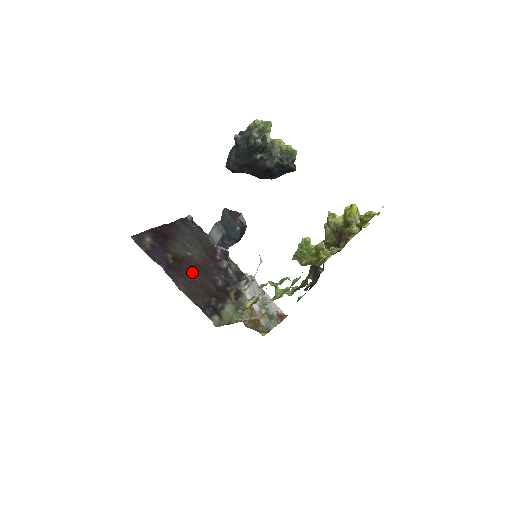
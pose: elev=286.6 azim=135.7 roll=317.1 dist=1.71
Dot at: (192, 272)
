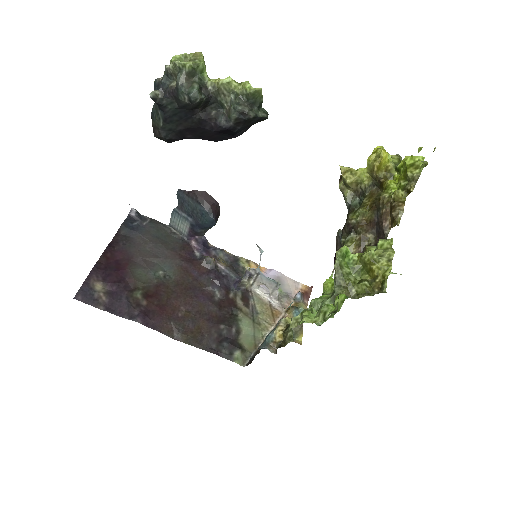
Dot at: (178, 301)
